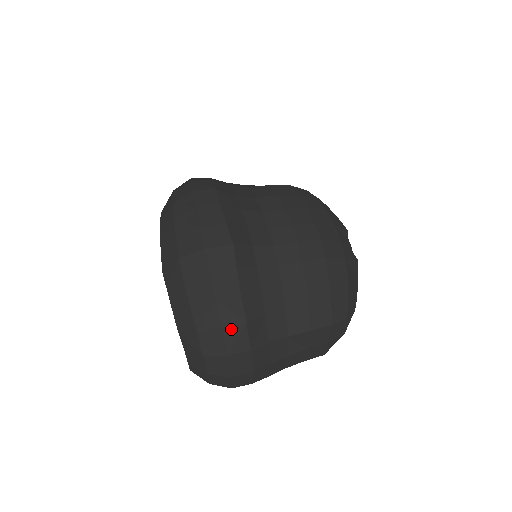
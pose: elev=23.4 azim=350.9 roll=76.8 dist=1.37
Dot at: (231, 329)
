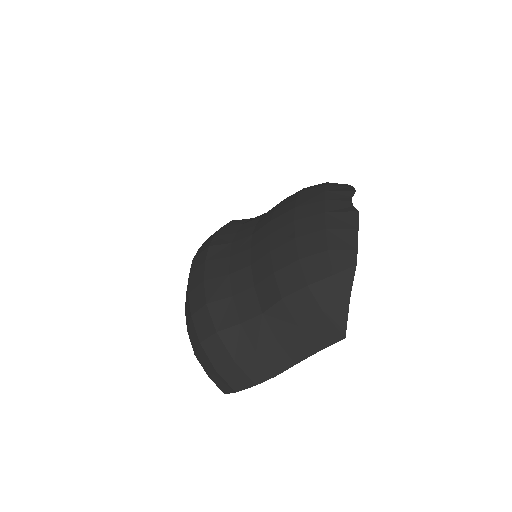
Dot at: (197, 315)
